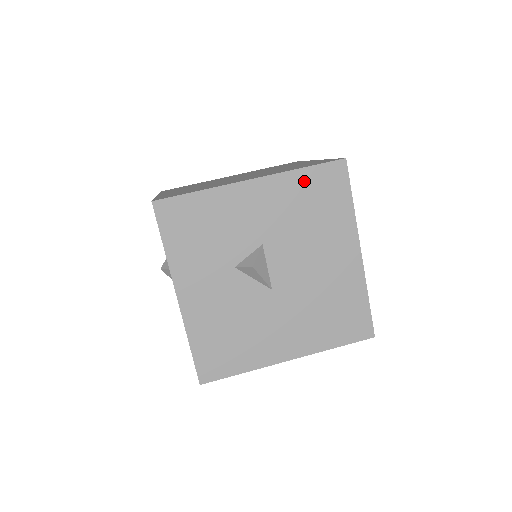
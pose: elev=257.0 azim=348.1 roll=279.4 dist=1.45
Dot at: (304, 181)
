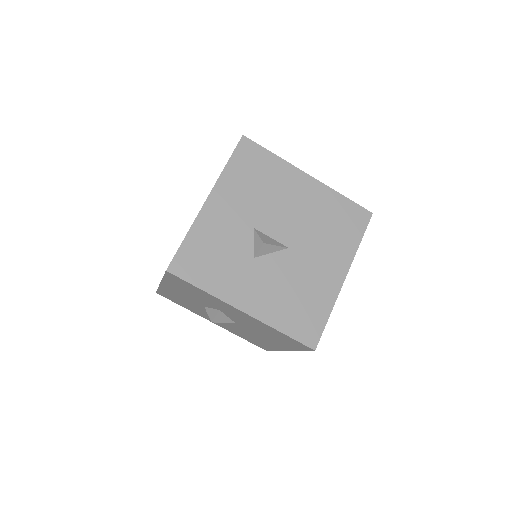
Dot at: (235, 170)
